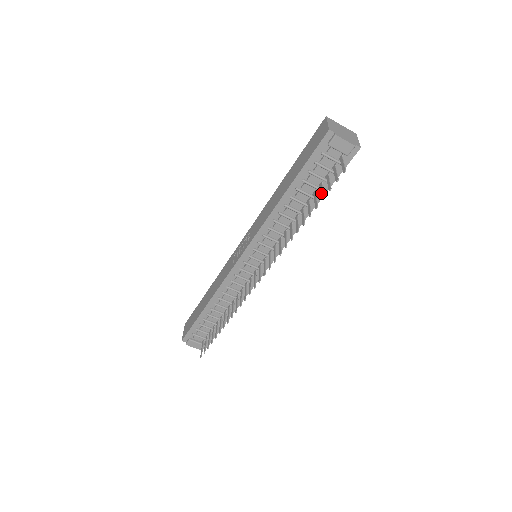
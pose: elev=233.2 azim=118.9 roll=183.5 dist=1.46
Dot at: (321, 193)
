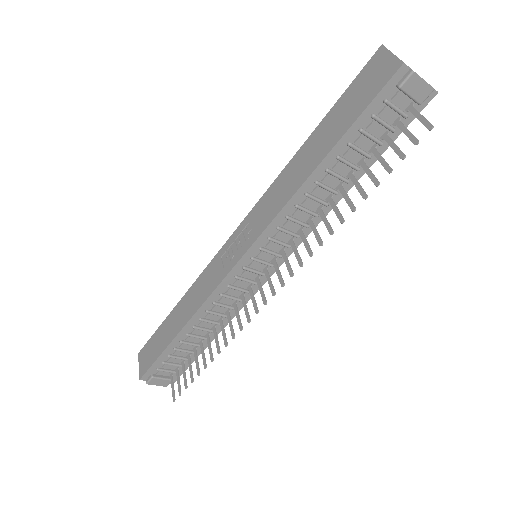
Dot at: (381, 162)
